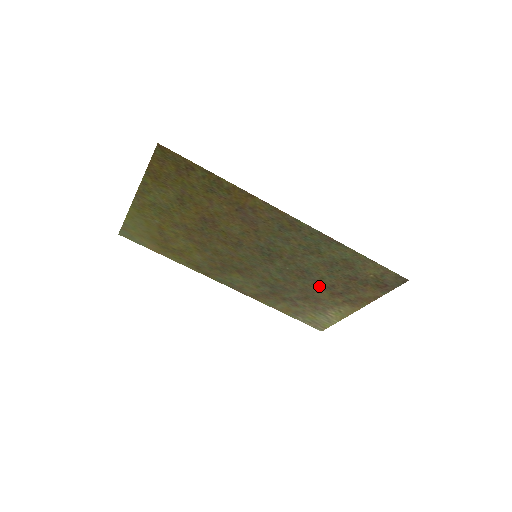
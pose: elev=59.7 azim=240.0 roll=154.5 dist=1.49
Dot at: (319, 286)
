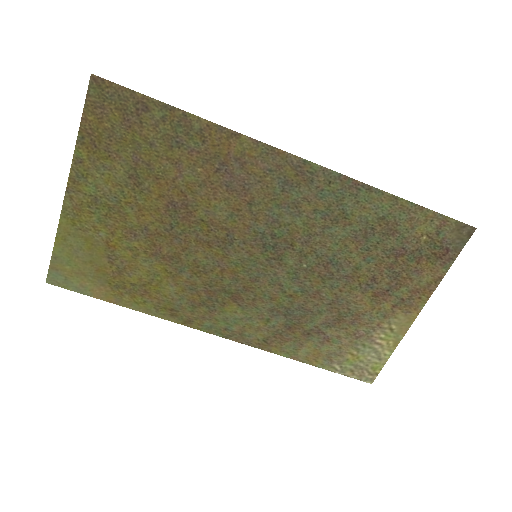
Dot at: (354, 287)
